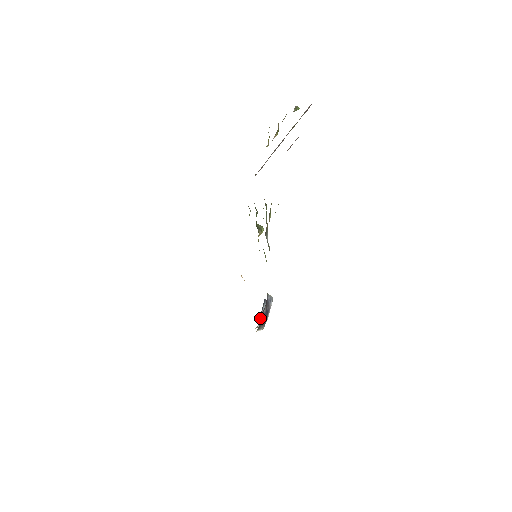
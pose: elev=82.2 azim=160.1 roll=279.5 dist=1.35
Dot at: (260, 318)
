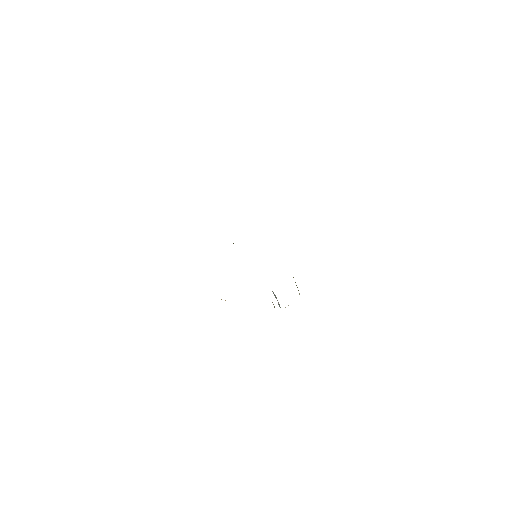
Dot at: (278, 302)
